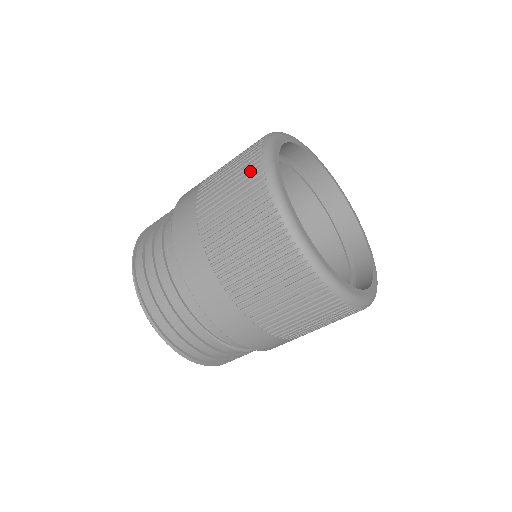
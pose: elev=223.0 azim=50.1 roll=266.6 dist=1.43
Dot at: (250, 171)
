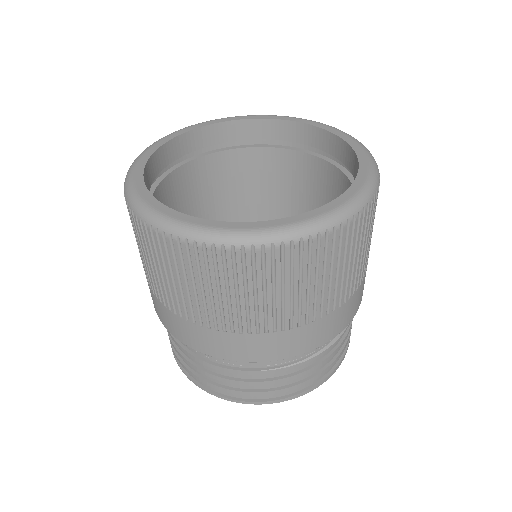
Dot at: (140, 232)
